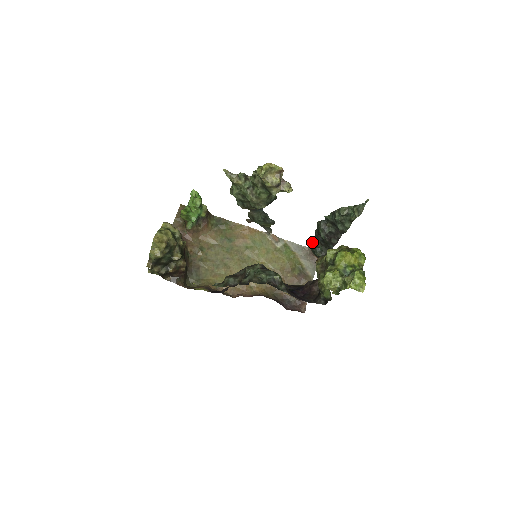
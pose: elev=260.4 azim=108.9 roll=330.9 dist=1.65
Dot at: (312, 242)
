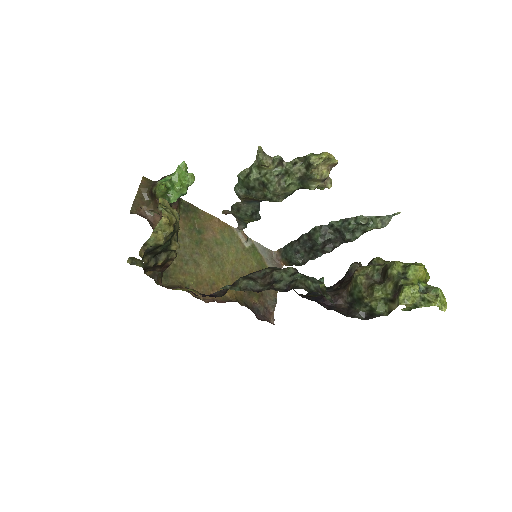
Dot at: (292, 247)
